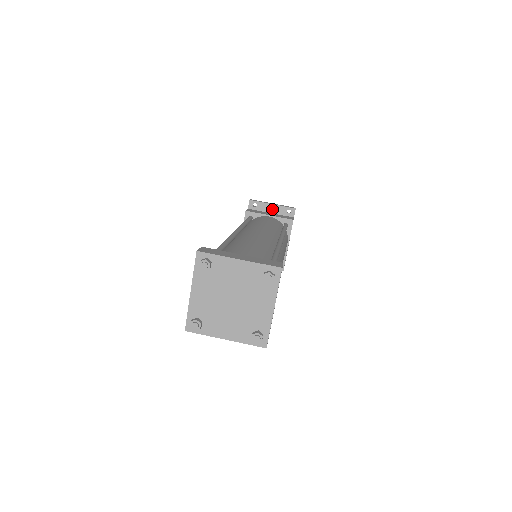
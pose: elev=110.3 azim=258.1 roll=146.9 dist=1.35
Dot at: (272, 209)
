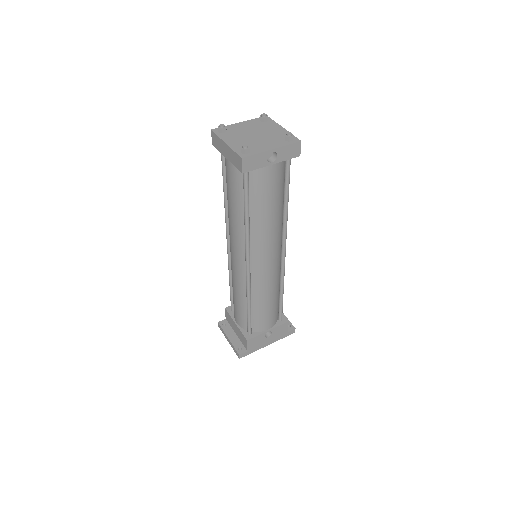
Dot at: occluded
